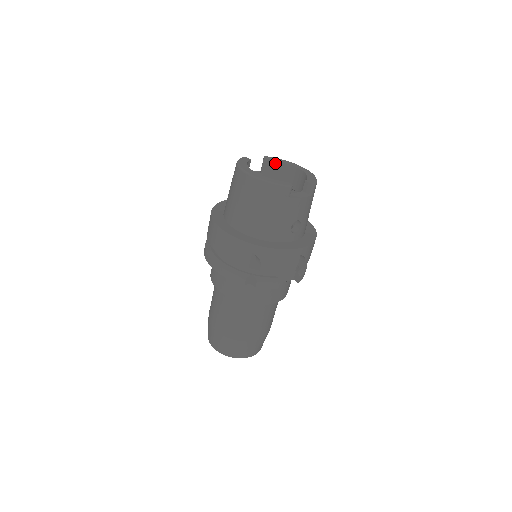
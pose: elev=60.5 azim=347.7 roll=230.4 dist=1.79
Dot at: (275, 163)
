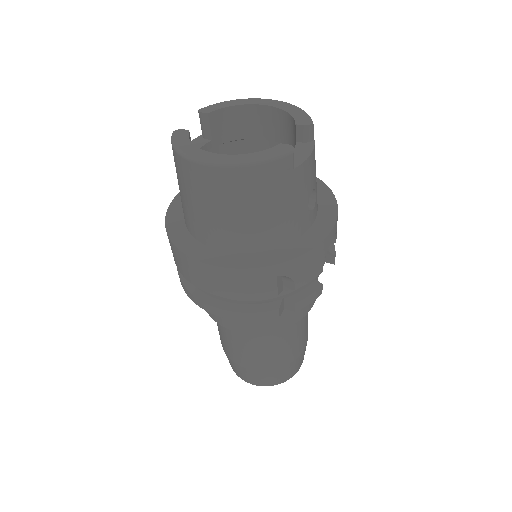
Dot at: (221, 113)
